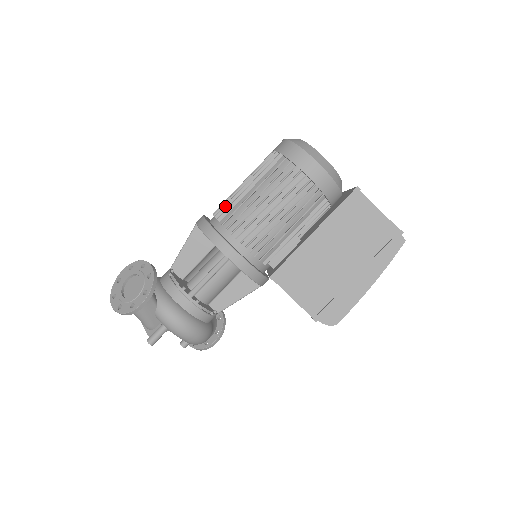
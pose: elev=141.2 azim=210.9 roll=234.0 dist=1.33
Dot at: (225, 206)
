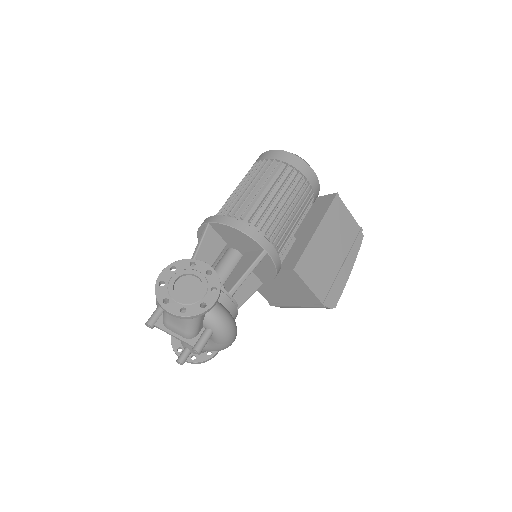
Dot at: (242, 205)
